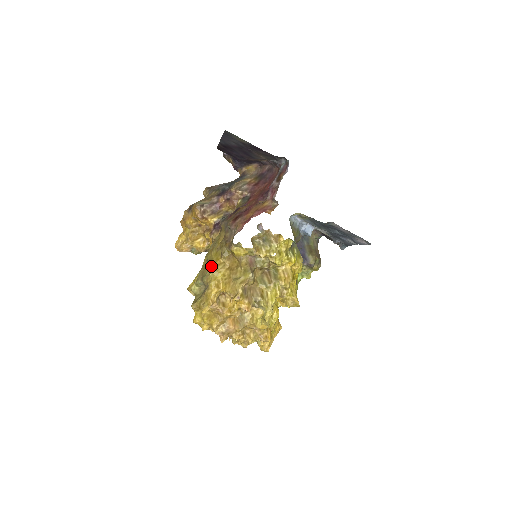
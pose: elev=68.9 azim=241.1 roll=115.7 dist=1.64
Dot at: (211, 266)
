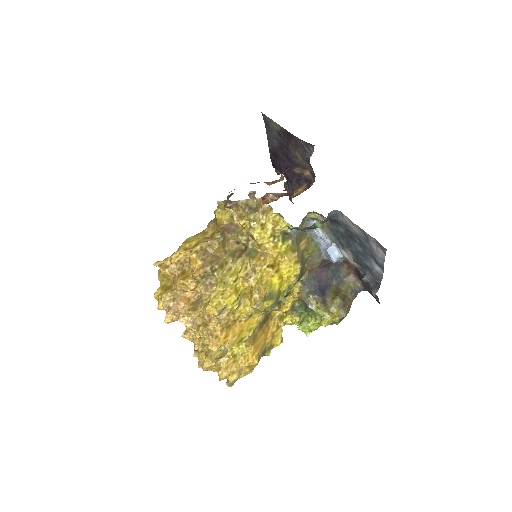
Dot at: occluded
